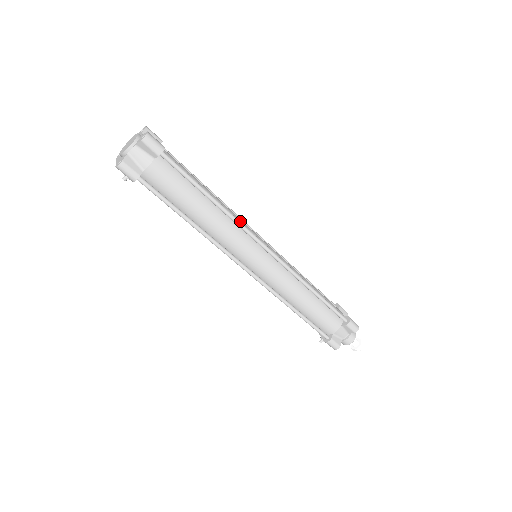
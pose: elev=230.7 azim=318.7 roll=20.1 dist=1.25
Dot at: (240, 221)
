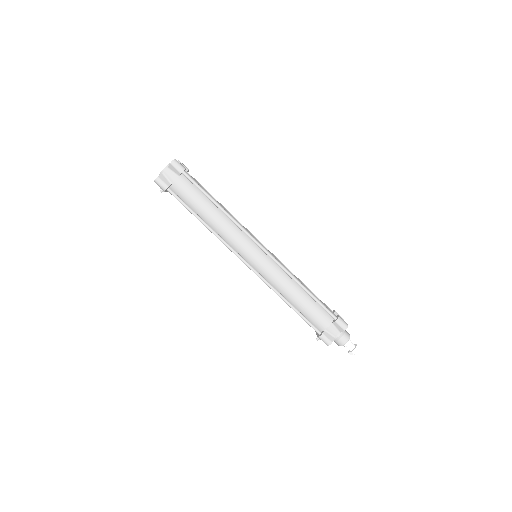
Dot at: occluded
